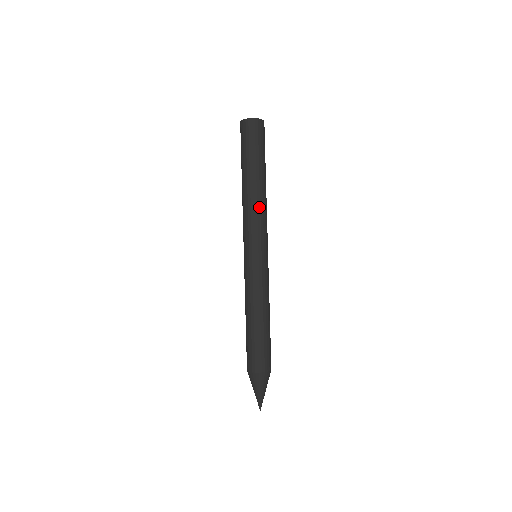
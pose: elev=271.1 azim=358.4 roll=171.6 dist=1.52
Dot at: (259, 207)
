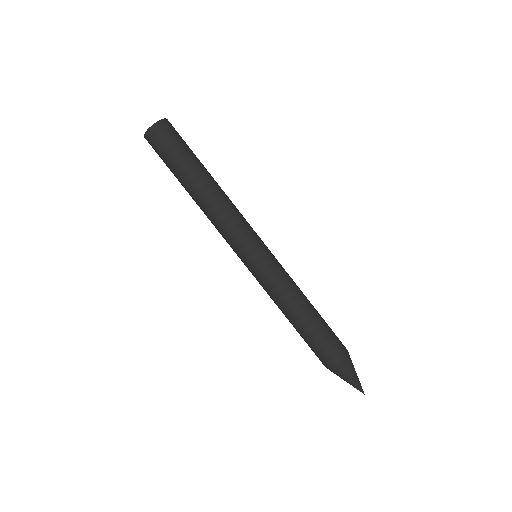
Dot at: (228, 206)
